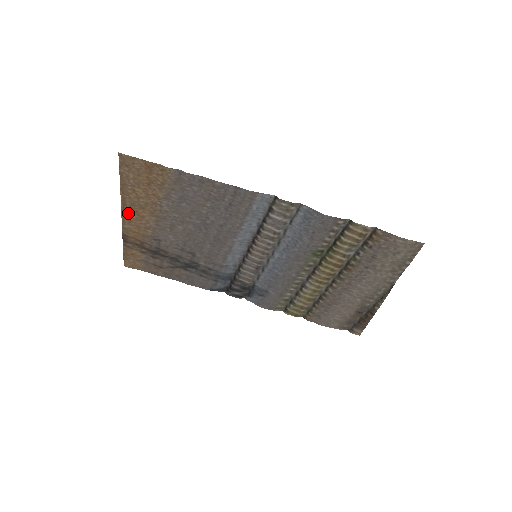
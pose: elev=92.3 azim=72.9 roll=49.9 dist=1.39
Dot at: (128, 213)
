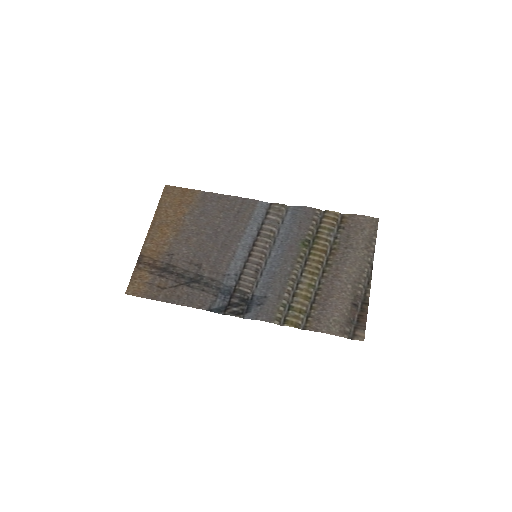
Dot at: (153, 232)
